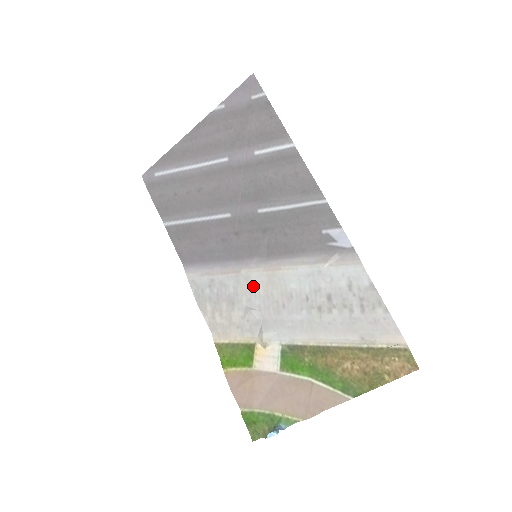
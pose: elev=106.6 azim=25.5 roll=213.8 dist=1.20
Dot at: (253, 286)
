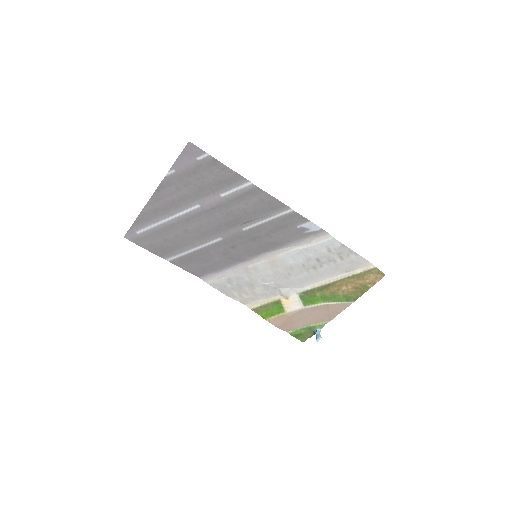
Dot at: (262, 272)
